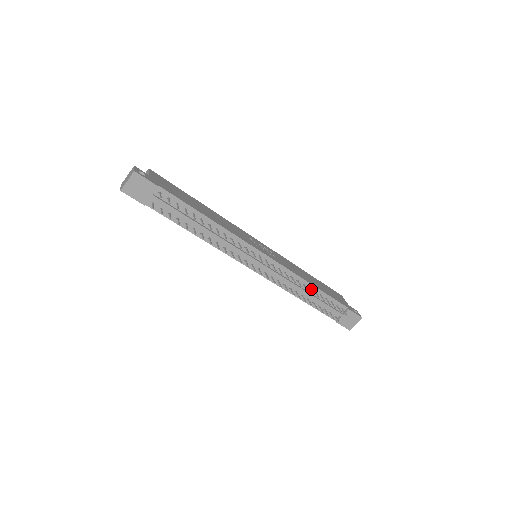
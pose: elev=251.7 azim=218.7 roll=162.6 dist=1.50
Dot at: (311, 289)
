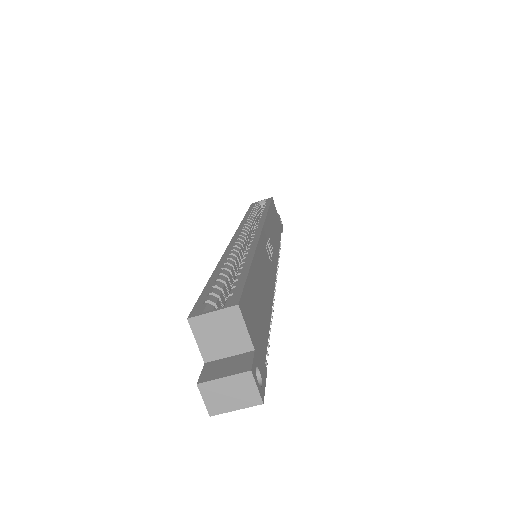
Dot at: occluded
